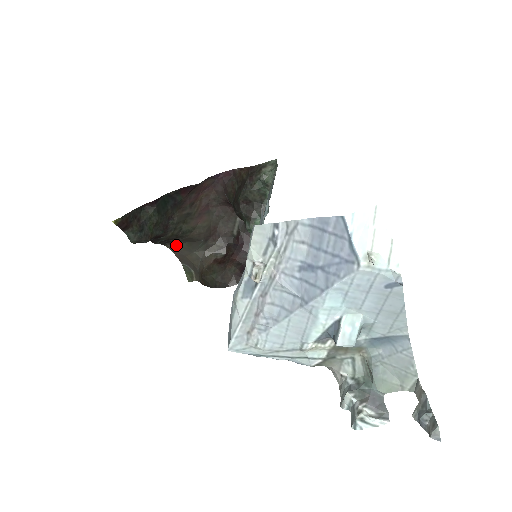
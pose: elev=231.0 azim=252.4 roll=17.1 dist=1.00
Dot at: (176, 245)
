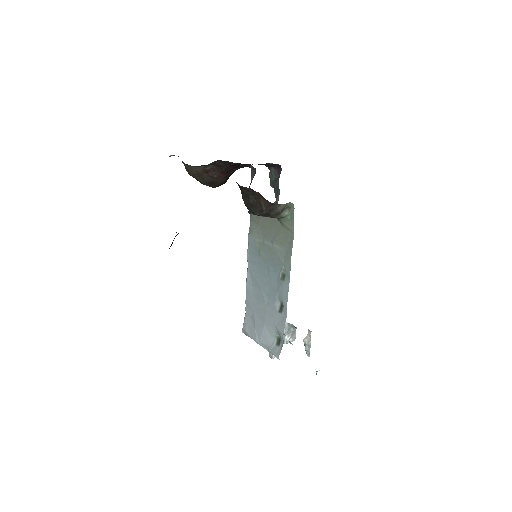
Dot at: occluded
